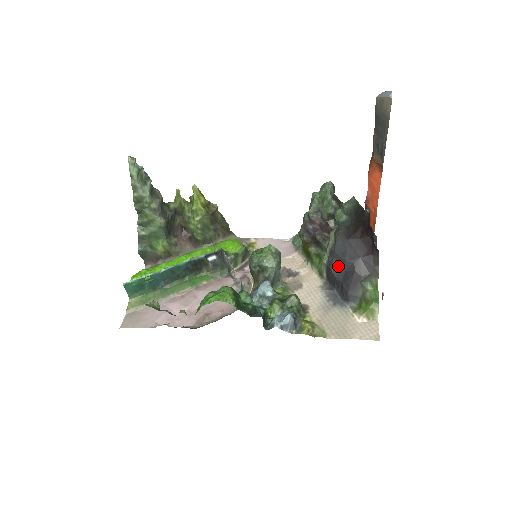
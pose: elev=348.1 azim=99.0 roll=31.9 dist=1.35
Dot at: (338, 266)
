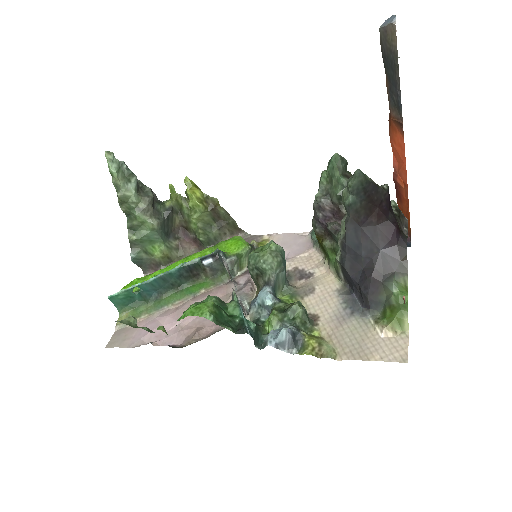
Dot at: (353, 263)
